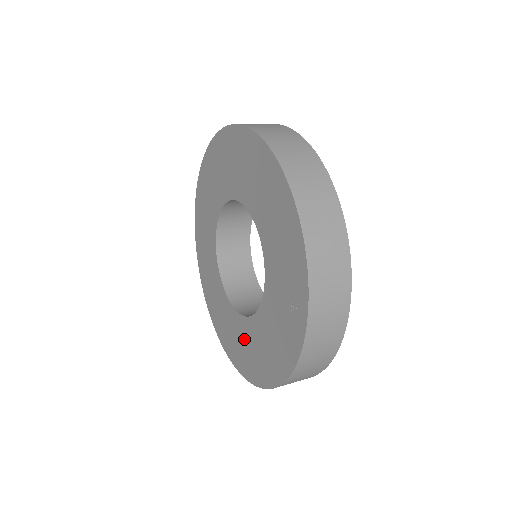
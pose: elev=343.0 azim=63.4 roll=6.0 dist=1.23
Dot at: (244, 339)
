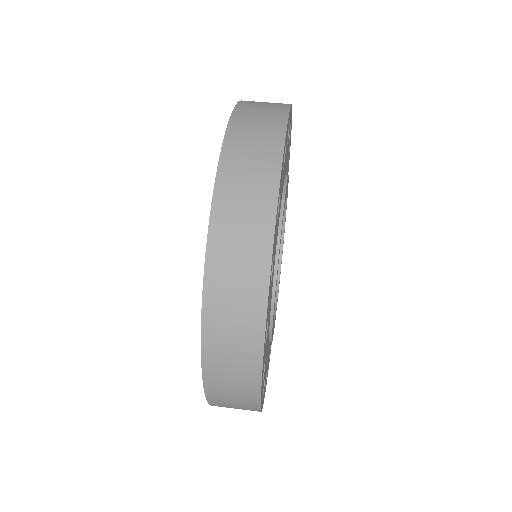
Dot at: occluded
